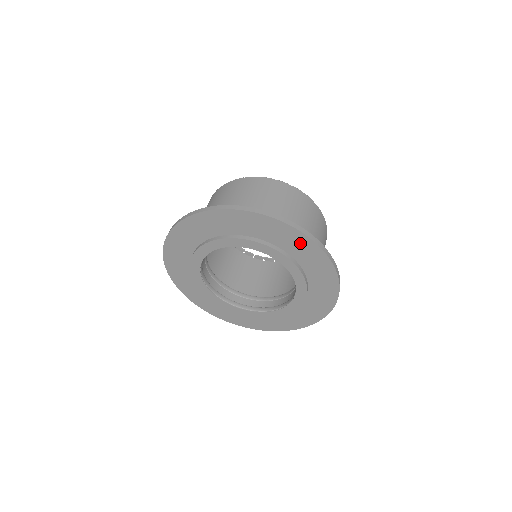
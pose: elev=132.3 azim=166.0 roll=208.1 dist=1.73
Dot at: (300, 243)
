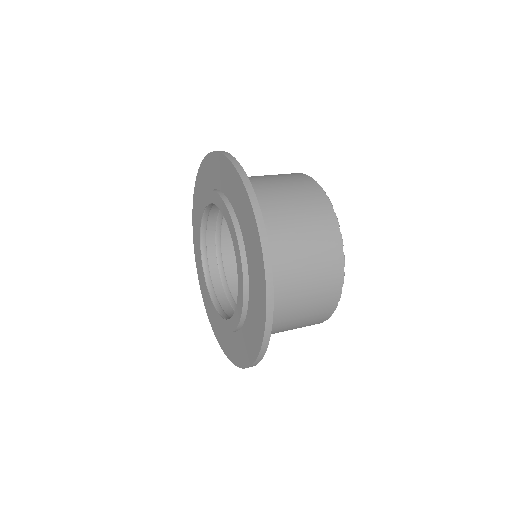
Dot at: (254, 242)
